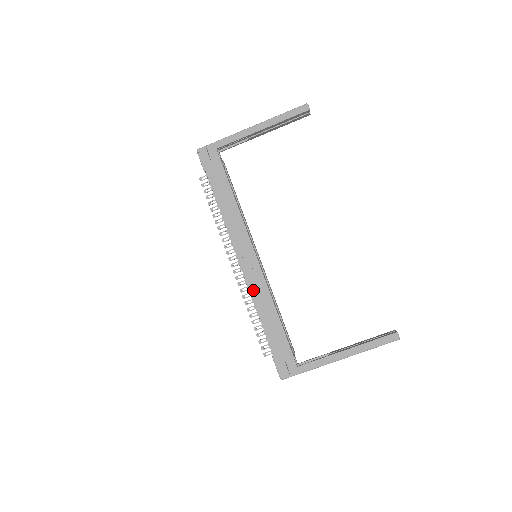
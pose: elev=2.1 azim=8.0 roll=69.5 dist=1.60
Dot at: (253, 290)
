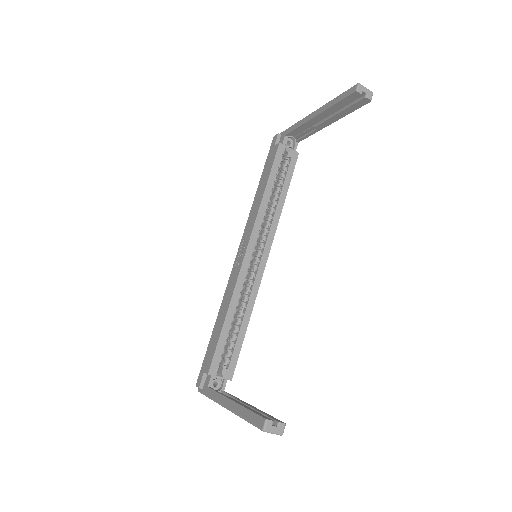
Dot at: (228, 286)
